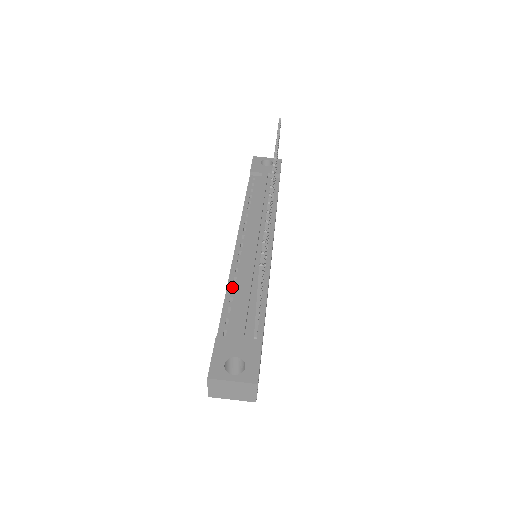
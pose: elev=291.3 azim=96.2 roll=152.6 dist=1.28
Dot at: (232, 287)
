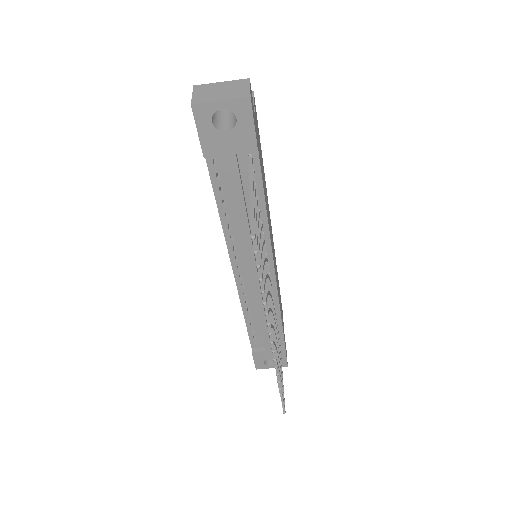
Dot at: (248, 315)
